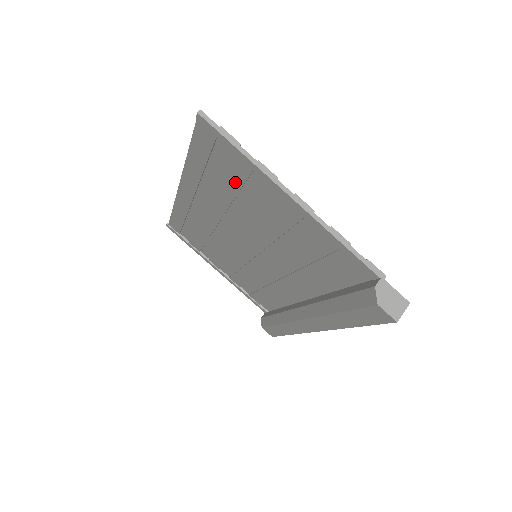
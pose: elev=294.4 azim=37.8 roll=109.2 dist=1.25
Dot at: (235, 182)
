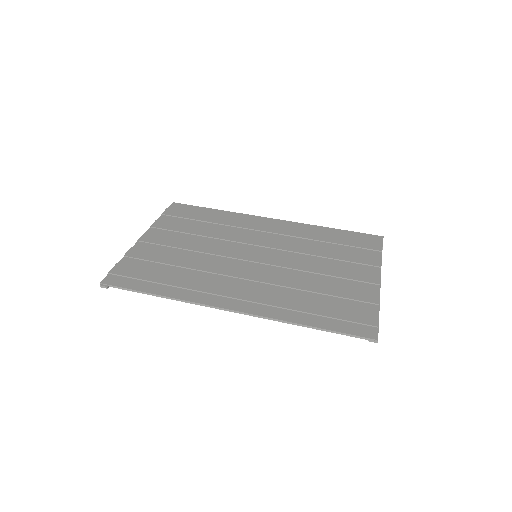
Dot at: (334, 302)
